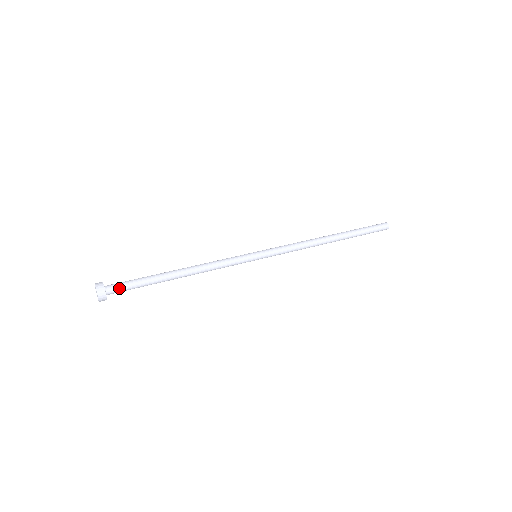
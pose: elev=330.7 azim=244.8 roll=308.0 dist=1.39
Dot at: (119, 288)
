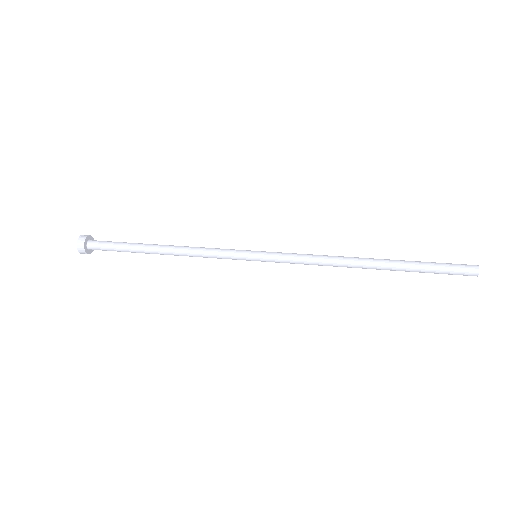
Dot at: (101, 242)
